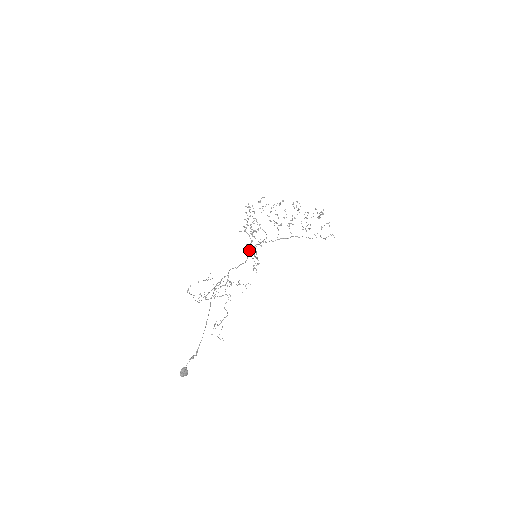
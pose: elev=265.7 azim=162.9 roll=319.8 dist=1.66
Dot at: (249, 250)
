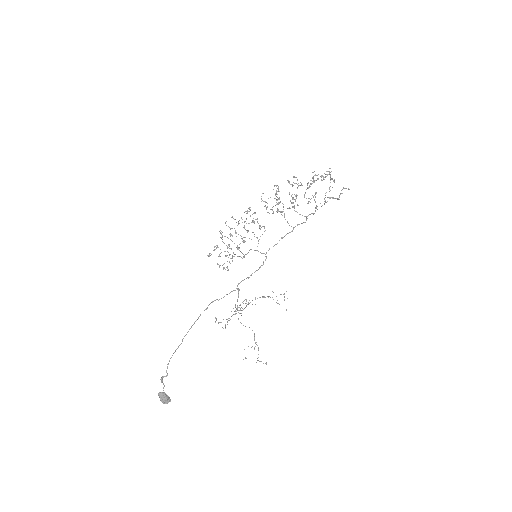
Dot at: occluded
